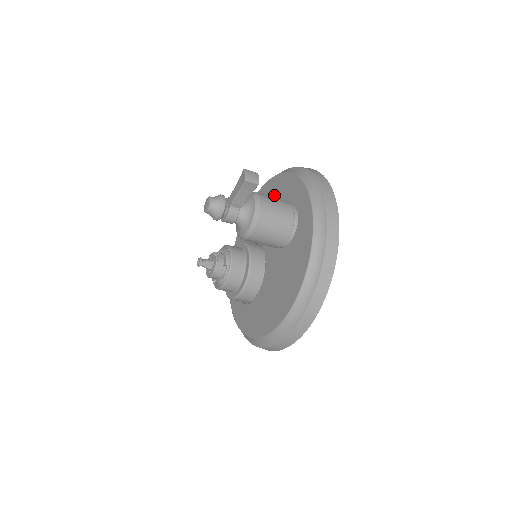
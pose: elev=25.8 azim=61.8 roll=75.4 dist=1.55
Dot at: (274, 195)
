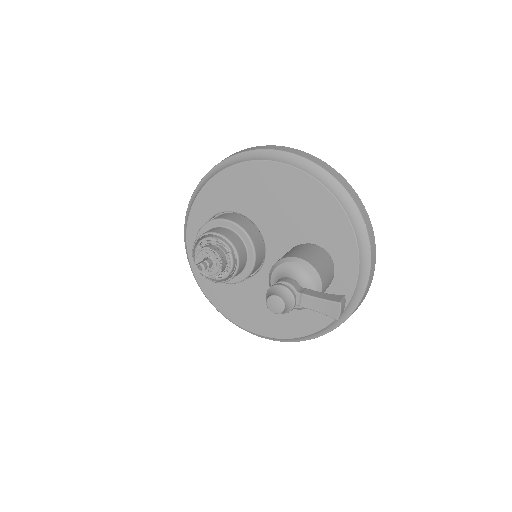
Dot at: (309, 209)
